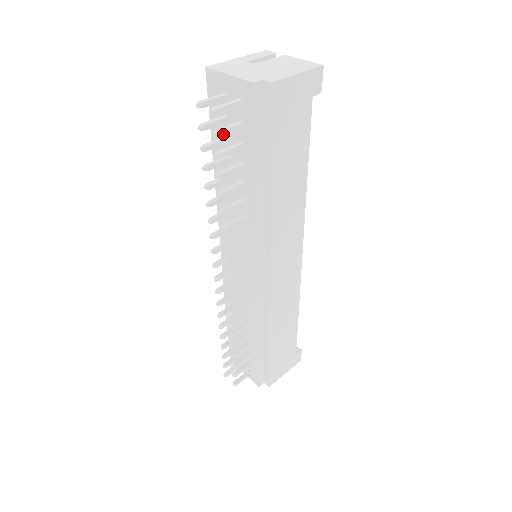
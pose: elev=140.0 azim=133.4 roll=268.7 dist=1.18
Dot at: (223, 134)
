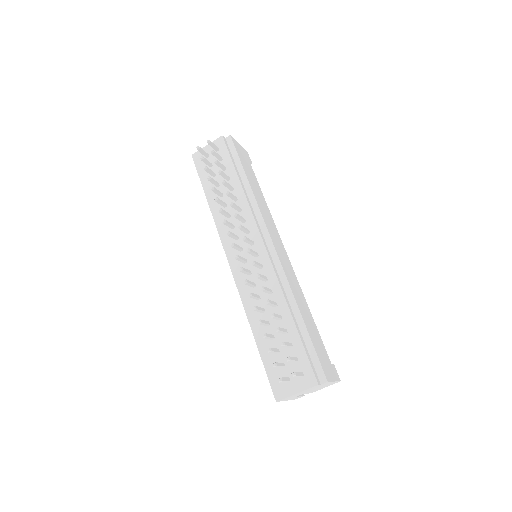
Dot at: (215, 153)
